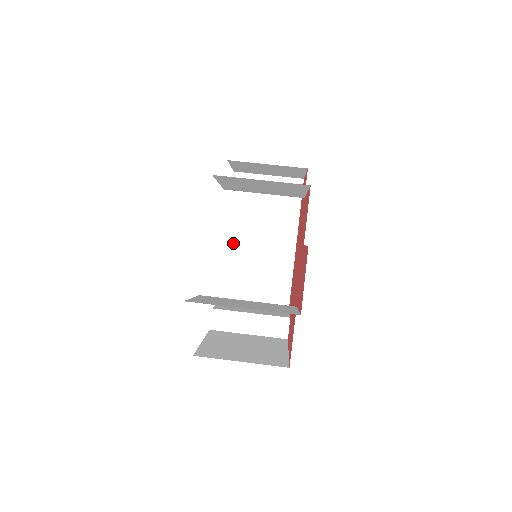
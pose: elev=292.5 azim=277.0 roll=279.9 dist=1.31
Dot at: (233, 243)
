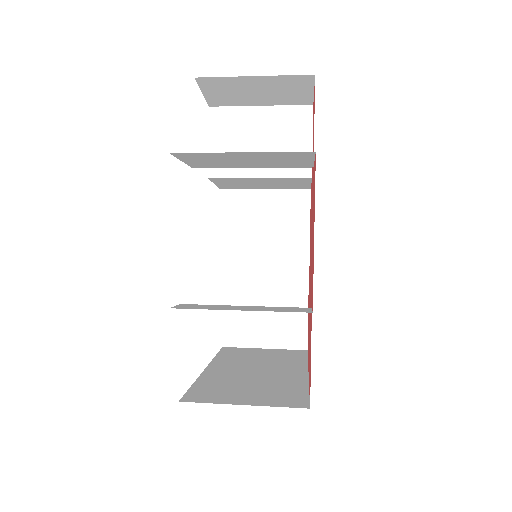
Dot at: (214, 371)
